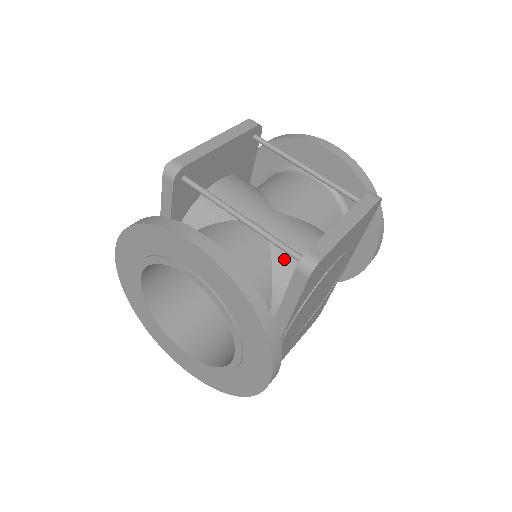
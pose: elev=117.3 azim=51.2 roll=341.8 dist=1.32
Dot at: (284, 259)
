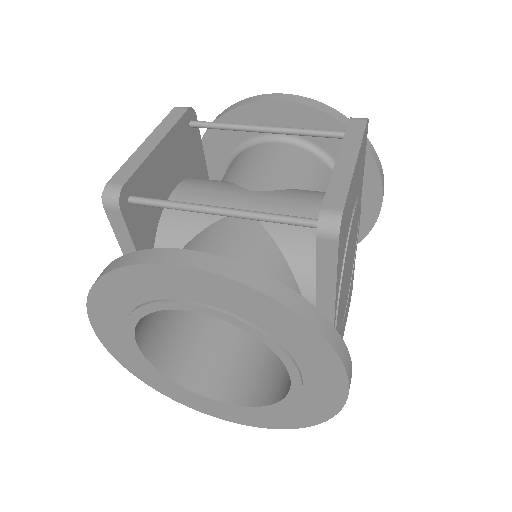
Dot at: (292, 239)
